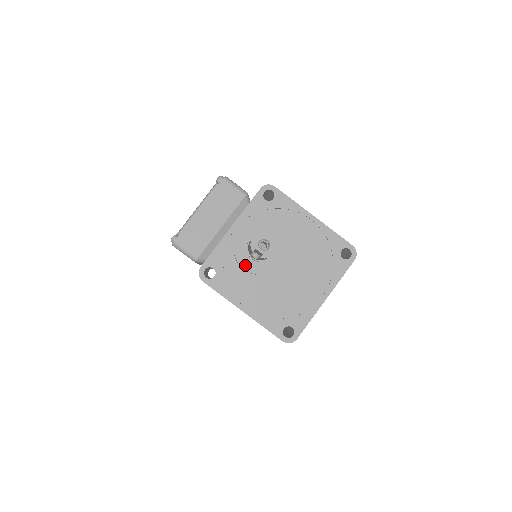
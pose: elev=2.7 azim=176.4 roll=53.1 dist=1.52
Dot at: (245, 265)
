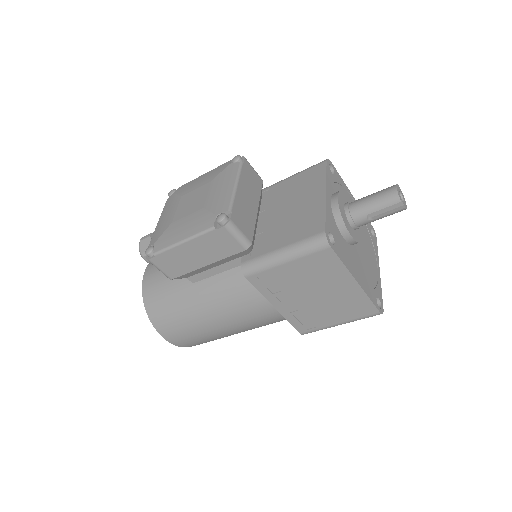
Dot at: (350, 231)
